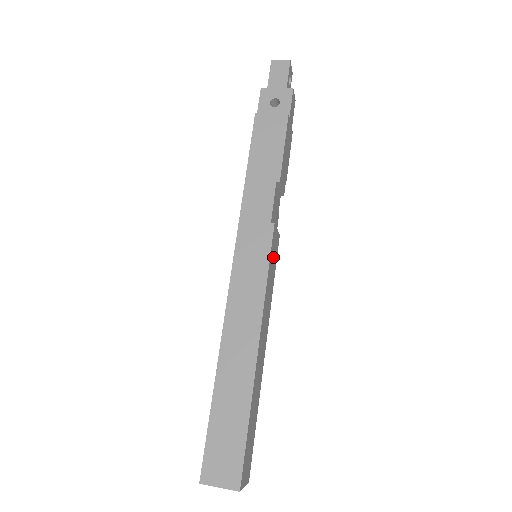
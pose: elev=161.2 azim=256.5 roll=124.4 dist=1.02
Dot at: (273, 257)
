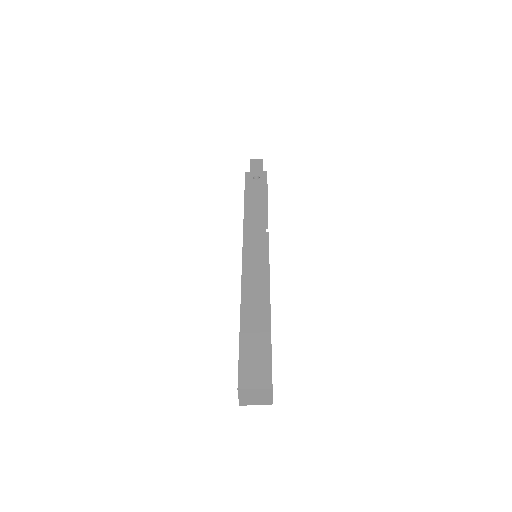
Dot at: occluded
